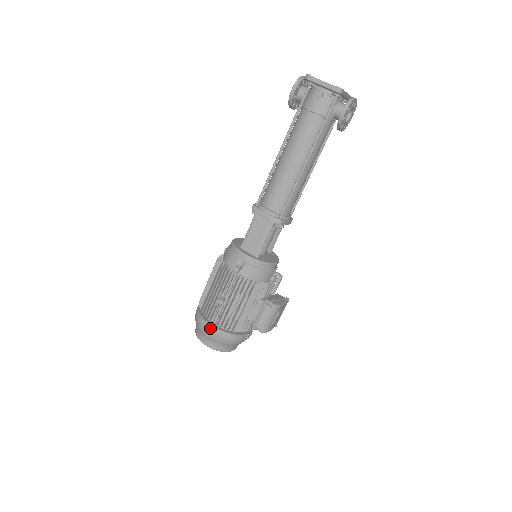
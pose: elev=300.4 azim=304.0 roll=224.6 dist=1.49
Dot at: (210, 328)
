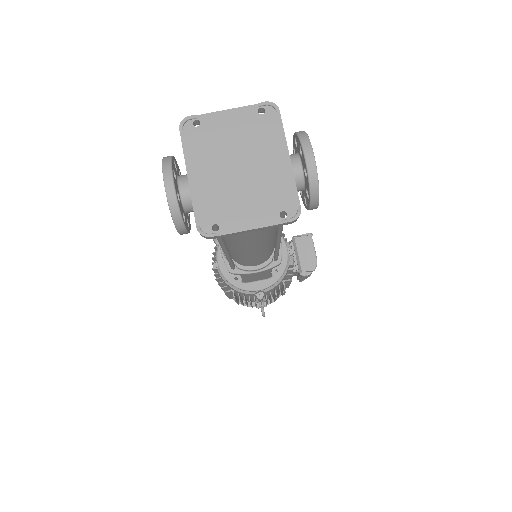
Dot at: occluded
